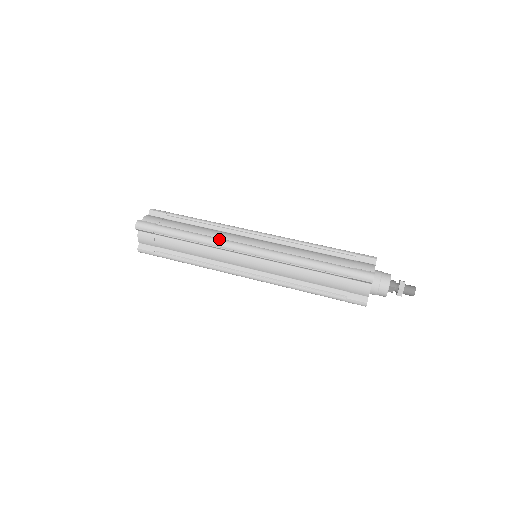
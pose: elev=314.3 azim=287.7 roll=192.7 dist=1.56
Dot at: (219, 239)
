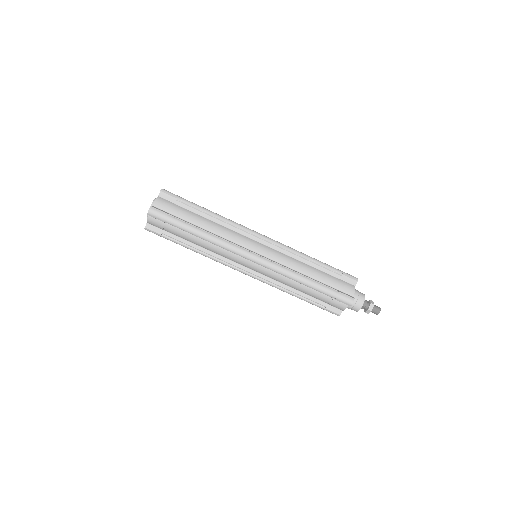
Dot at: (228, 243)
